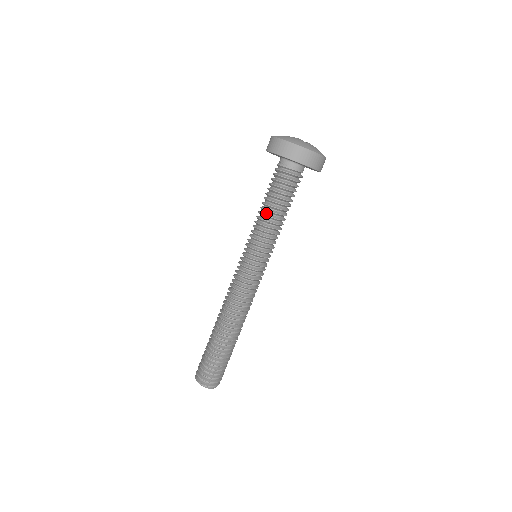
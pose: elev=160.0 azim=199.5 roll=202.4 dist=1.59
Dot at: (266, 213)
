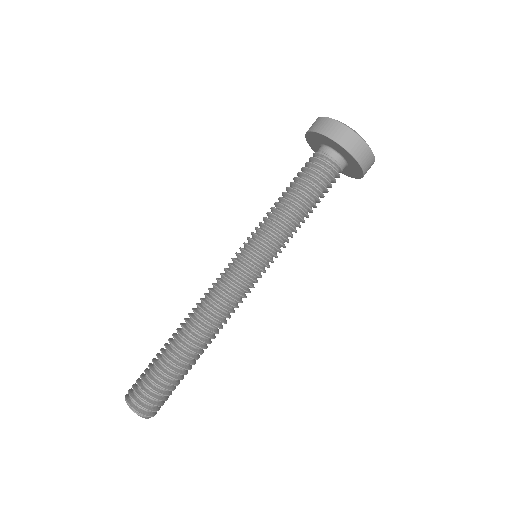
Dot at: (293, 209)
